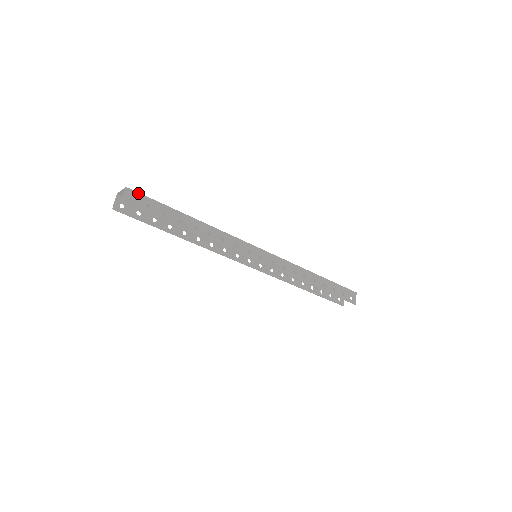
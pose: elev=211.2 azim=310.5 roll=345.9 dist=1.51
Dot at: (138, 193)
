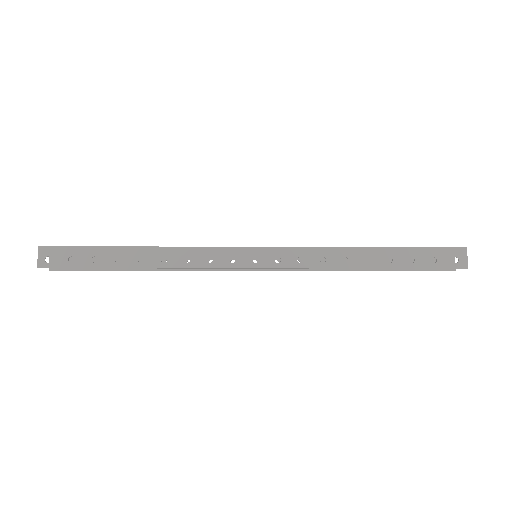
Dot at: (55, 247)
